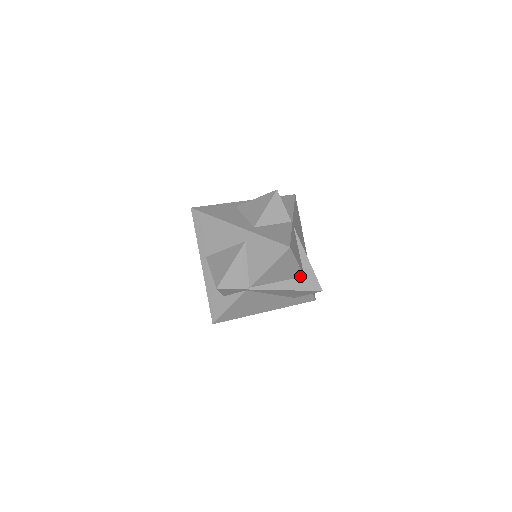
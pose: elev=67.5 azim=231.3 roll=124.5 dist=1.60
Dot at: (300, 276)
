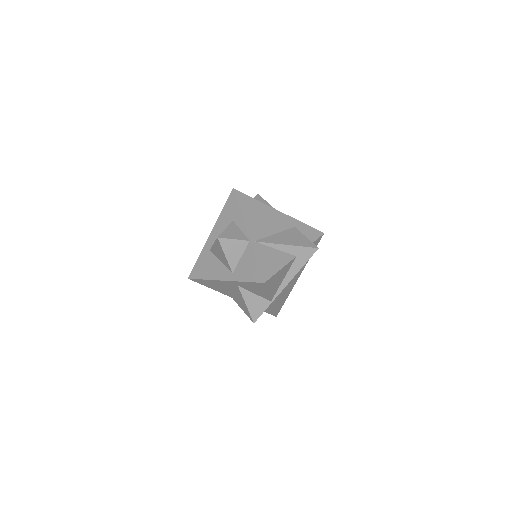
Dot at: (293, 260)
